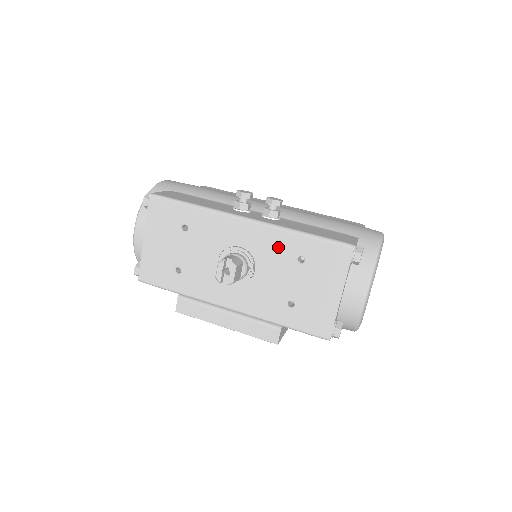
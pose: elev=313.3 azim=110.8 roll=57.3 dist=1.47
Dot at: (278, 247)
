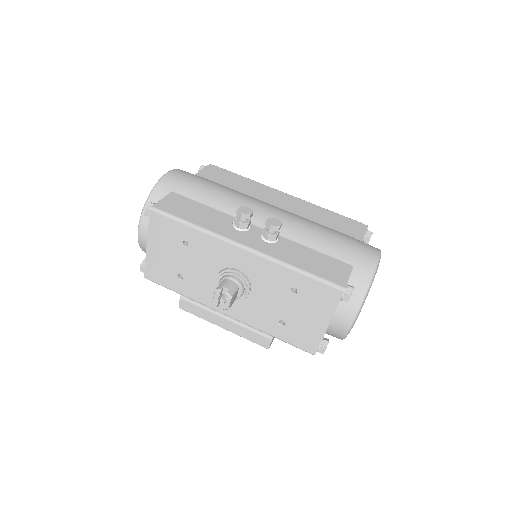
Dot at: (273, 277)
